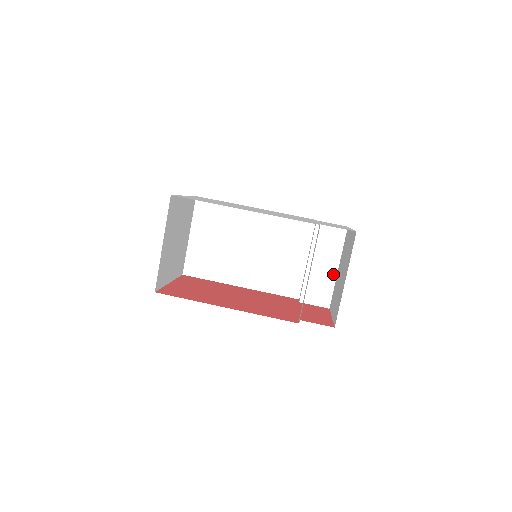
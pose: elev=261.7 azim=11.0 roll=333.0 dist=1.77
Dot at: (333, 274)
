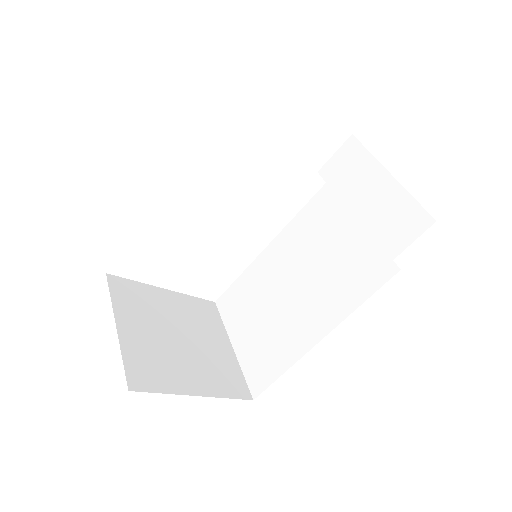
Dot at: (391, 185)
